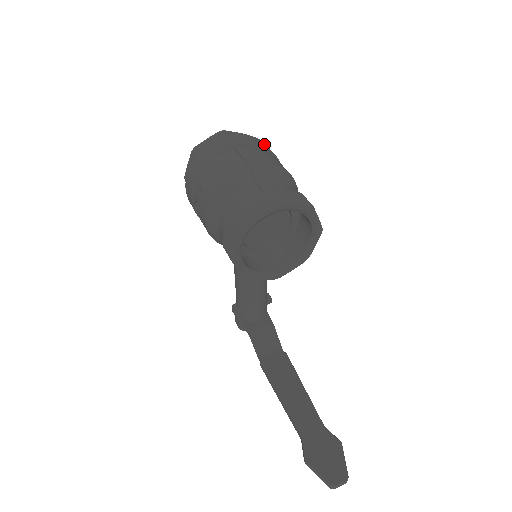
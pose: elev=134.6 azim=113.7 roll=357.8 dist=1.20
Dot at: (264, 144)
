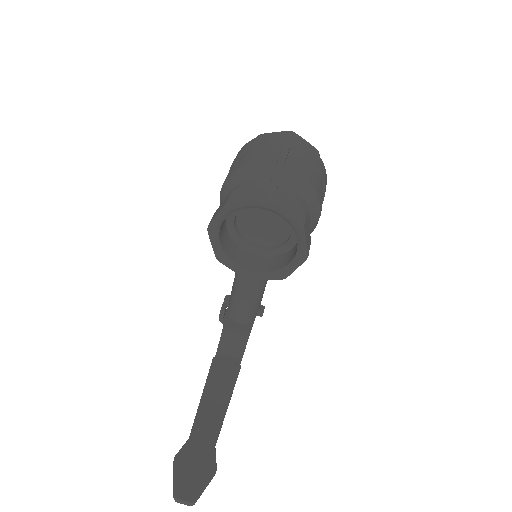
Dot at: (318, 160)
